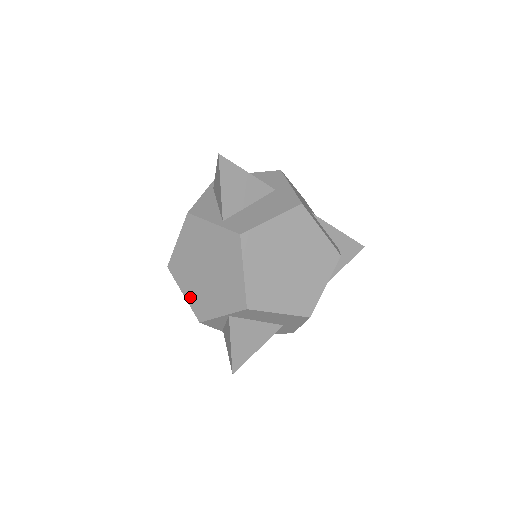
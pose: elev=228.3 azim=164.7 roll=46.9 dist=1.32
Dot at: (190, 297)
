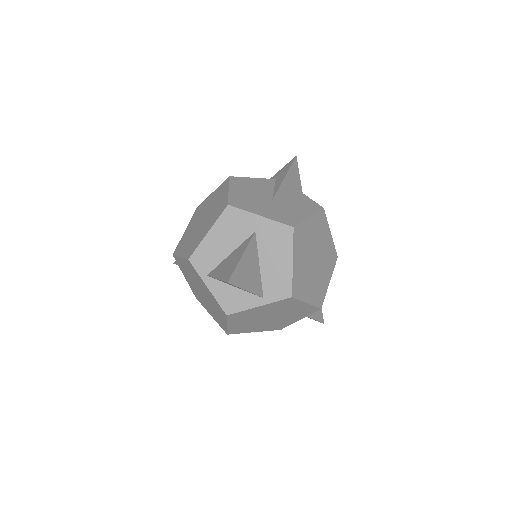
Dot at: (263, 330)
